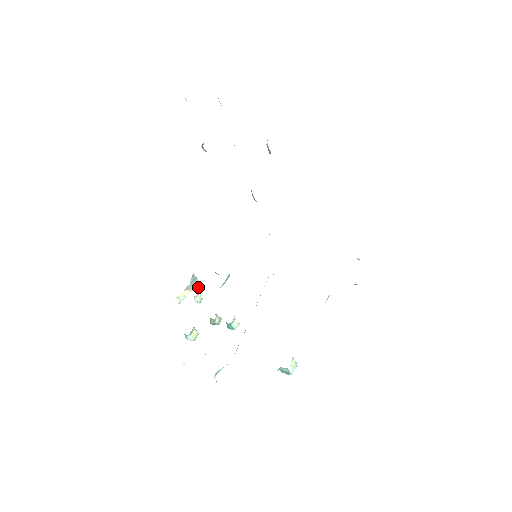
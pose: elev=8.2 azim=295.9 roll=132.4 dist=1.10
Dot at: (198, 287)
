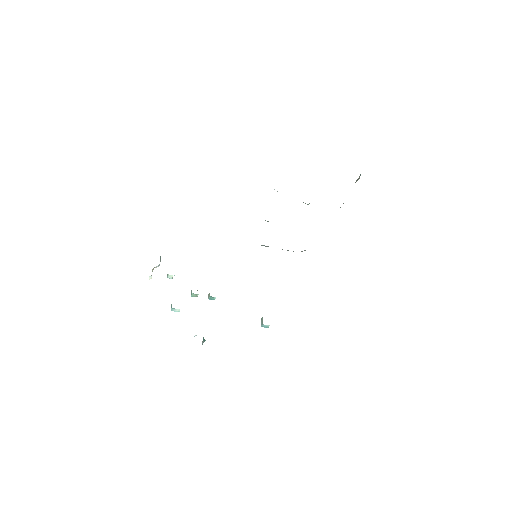
Dot at: occluded
